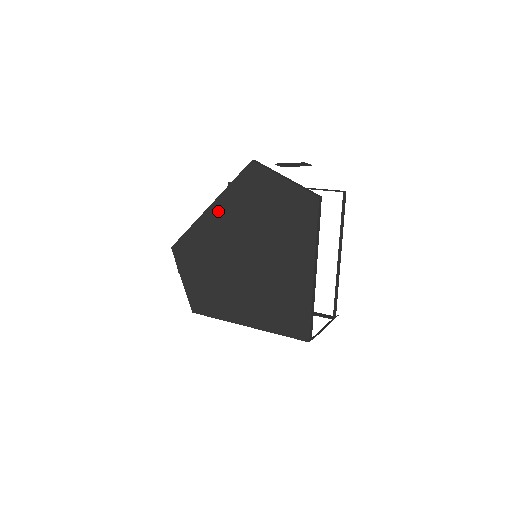
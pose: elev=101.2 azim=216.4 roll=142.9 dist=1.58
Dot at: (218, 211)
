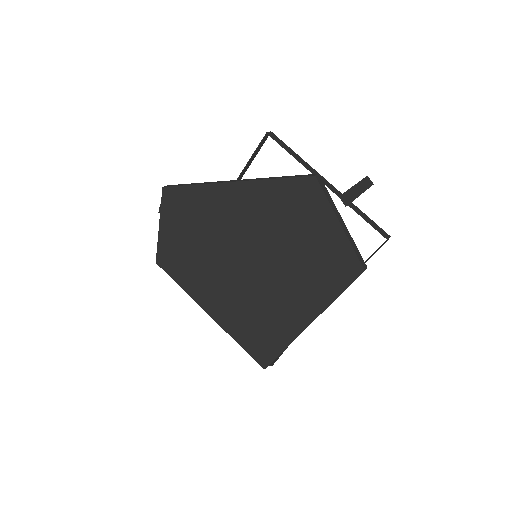
Dot at: (240, 195)
